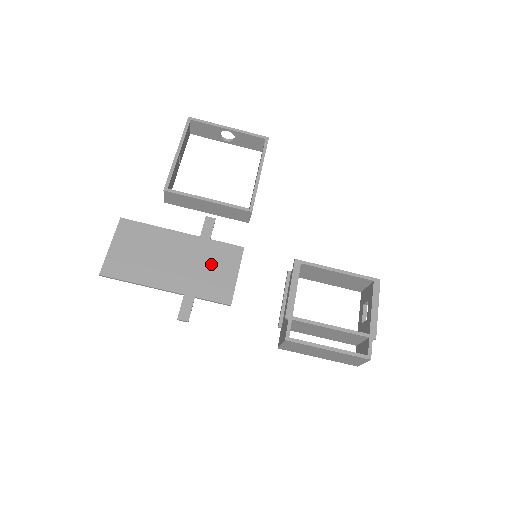
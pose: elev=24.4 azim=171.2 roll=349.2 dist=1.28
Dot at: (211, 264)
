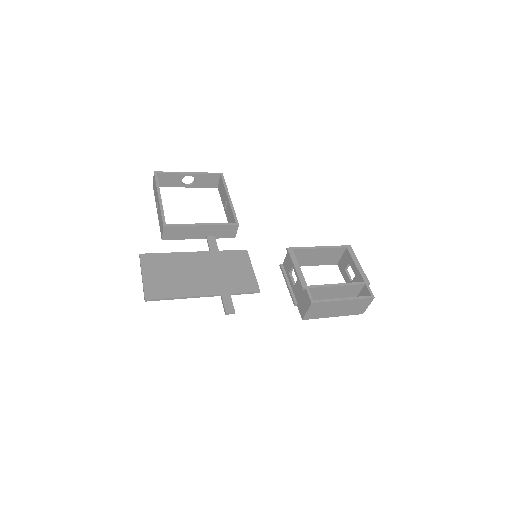
Dot at: (229, 268)
